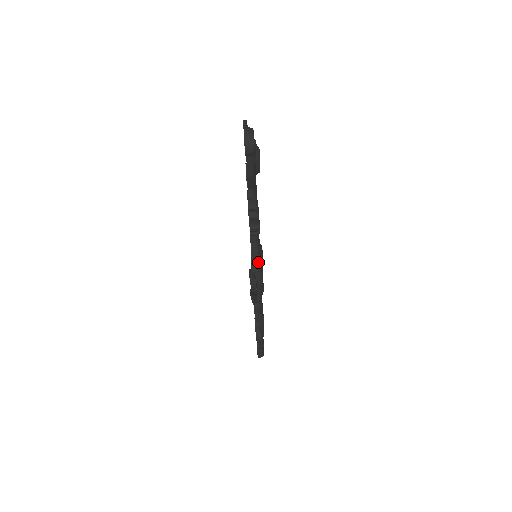
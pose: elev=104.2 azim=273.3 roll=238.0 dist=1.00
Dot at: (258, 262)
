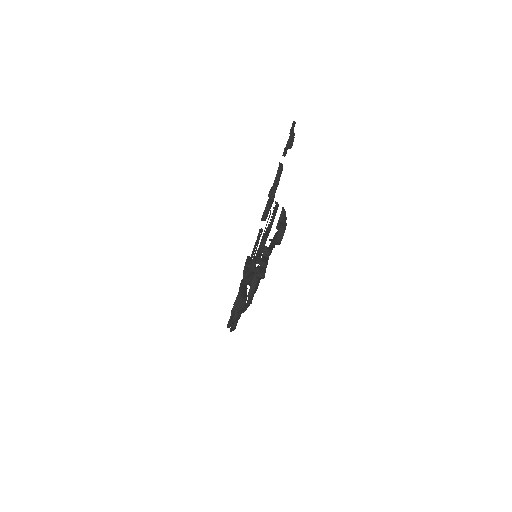
Dot at: (254, 291)
